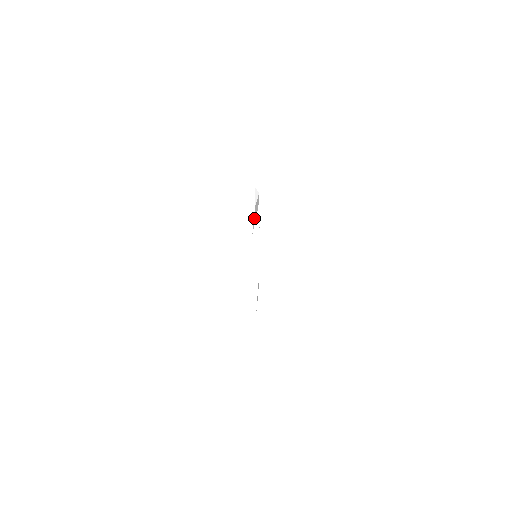
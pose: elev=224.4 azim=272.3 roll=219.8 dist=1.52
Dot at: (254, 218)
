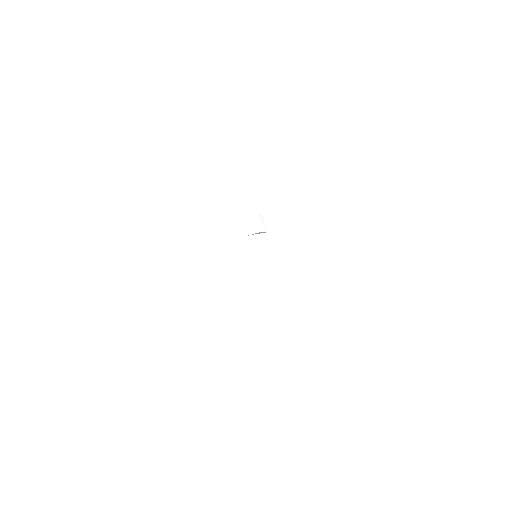
Dot at: occluded
